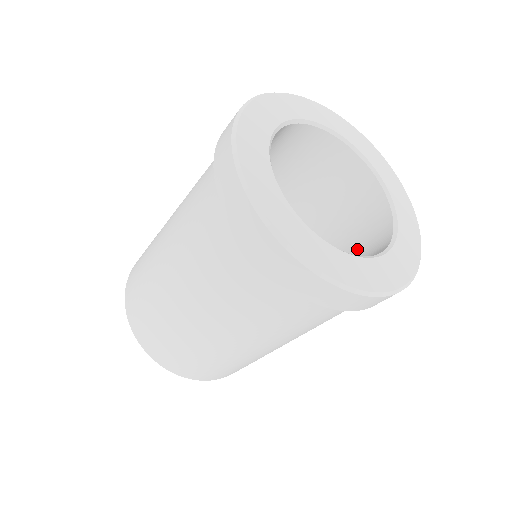
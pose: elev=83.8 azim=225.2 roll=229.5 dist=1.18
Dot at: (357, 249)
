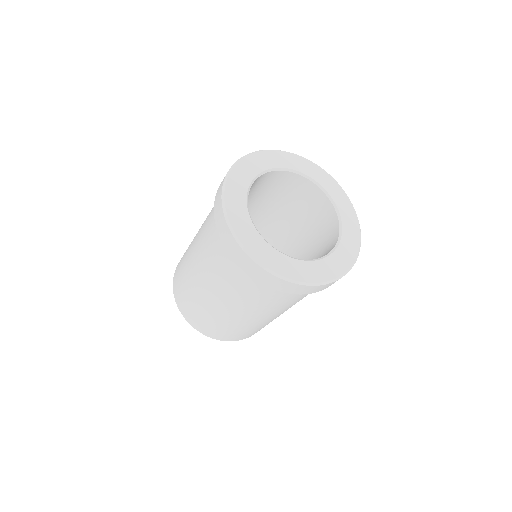
Dot at: (321, 248)
